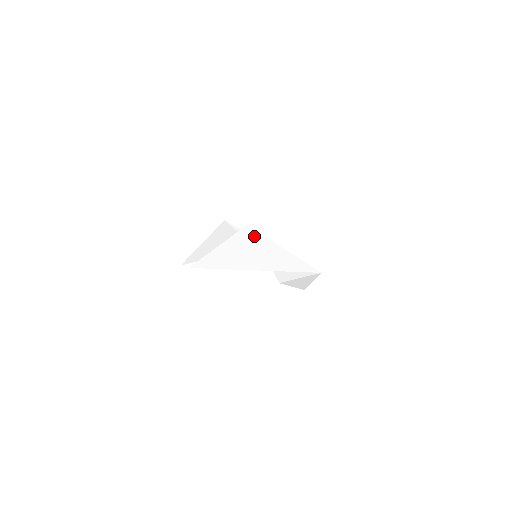
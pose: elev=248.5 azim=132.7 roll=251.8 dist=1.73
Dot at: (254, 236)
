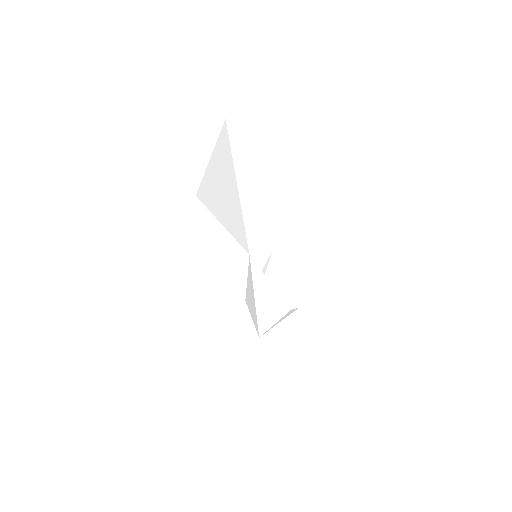
Dot at: (226, 144)
